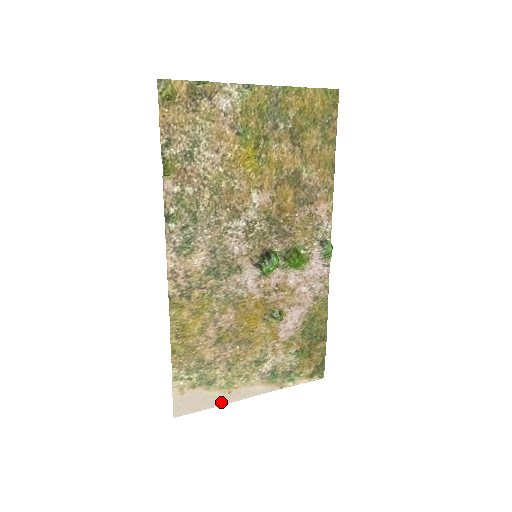
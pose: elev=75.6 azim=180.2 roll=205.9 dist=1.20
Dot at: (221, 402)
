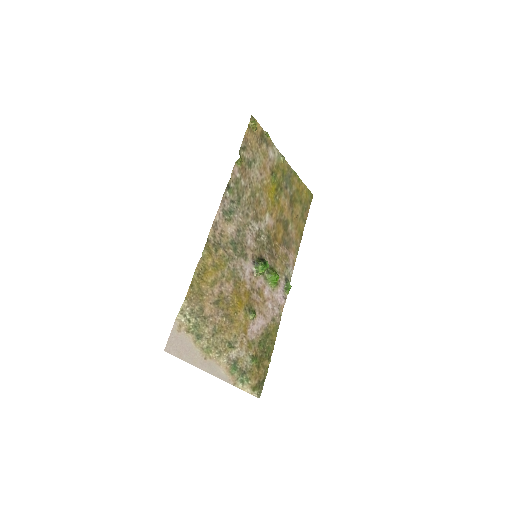
Dot at: (197, 363)
